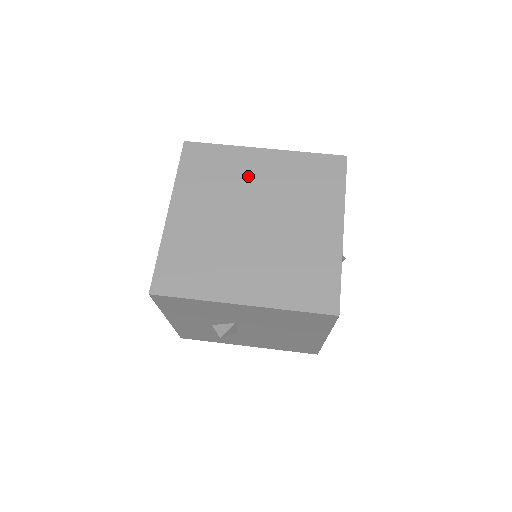
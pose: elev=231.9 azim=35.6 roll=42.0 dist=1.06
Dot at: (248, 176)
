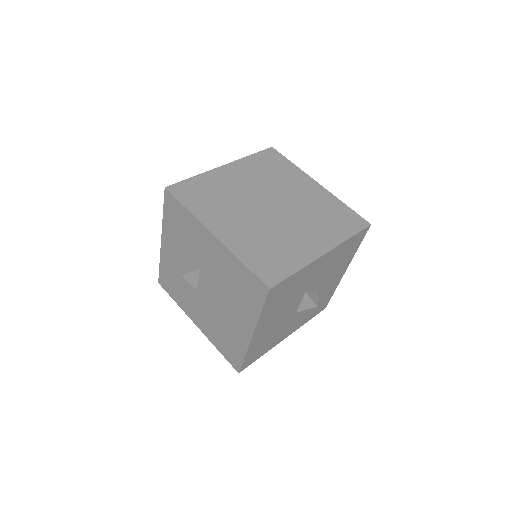
Dot at: (292, 186)
